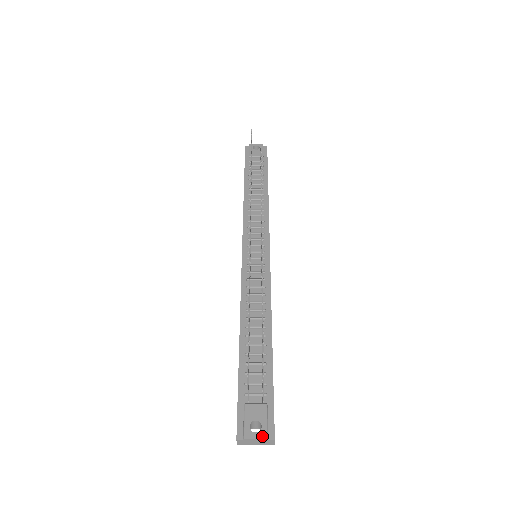
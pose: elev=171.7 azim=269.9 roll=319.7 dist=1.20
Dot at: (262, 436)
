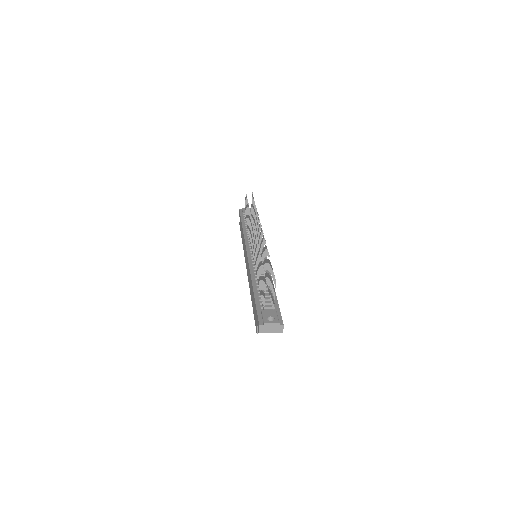
Dot at: (276, 322)
